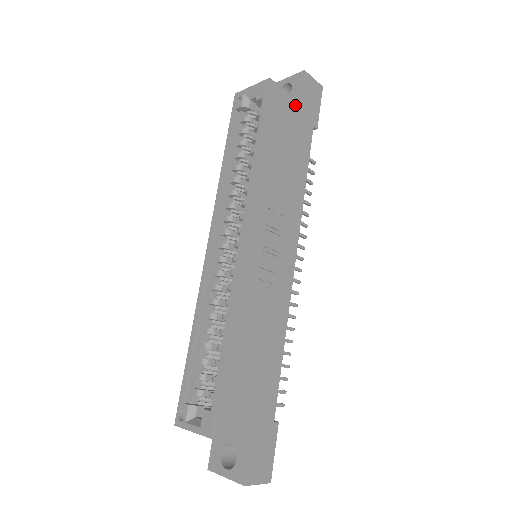
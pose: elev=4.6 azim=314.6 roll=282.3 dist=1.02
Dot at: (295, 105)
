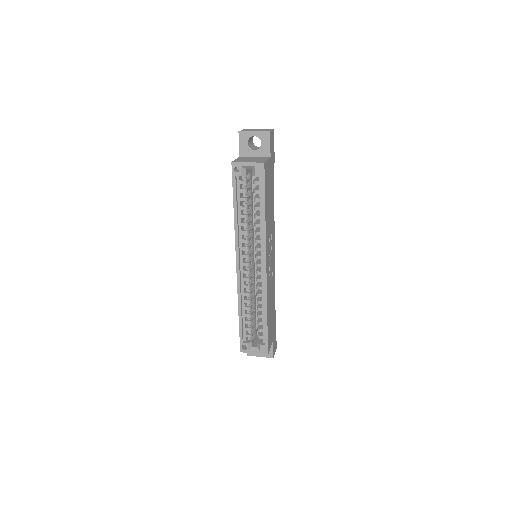
Dot at: (270, 162)
